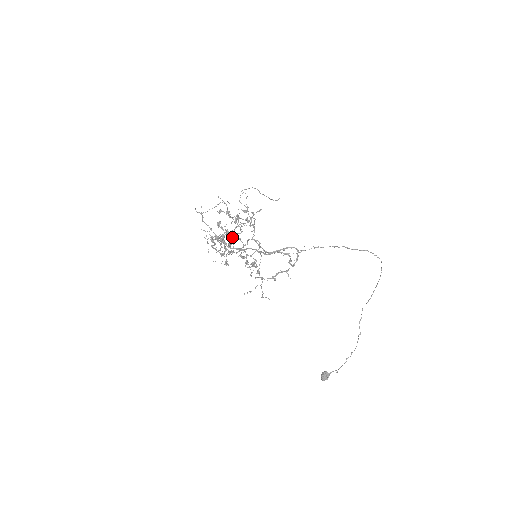
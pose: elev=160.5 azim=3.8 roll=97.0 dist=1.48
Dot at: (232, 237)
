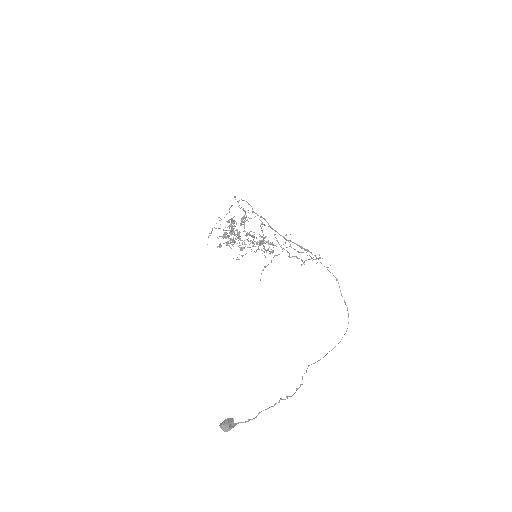
Dot at: (262, 223)
